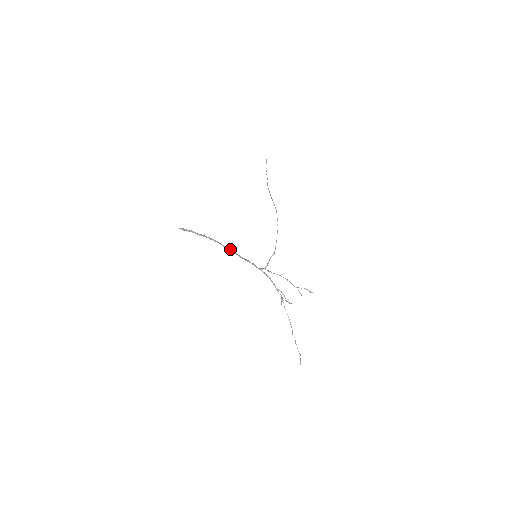
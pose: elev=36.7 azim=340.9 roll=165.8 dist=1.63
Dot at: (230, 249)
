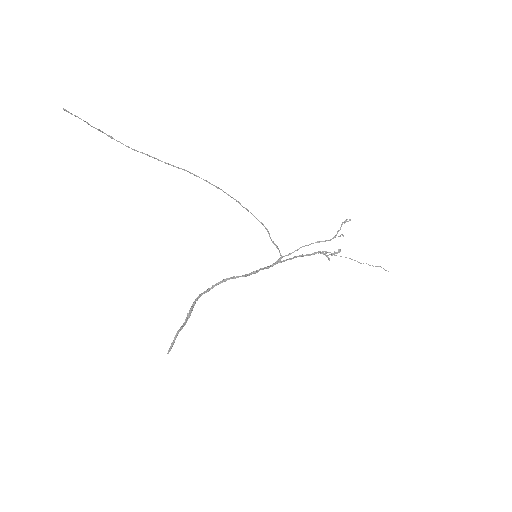
Dot at: occluded
